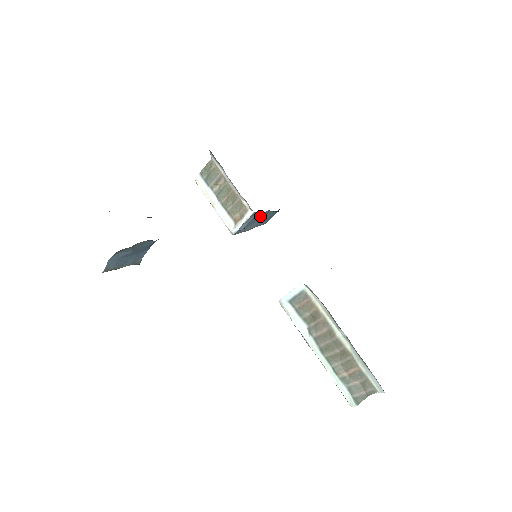
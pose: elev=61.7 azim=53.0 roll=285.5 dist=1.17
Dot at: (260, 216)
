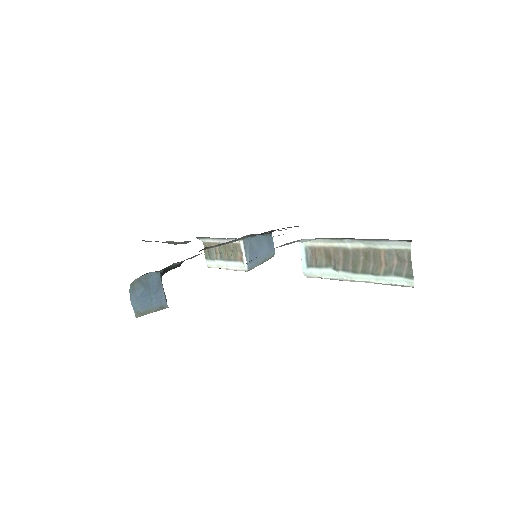
Dot at: (256, 244)
